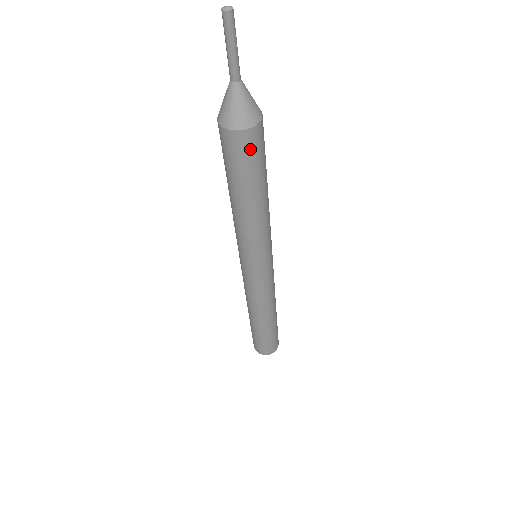
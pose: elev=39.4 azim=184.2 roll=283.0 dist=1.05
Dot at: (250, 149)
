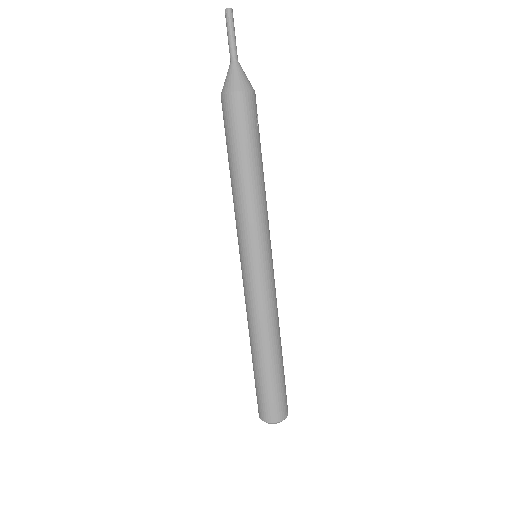
Dot at: (239, 111)
